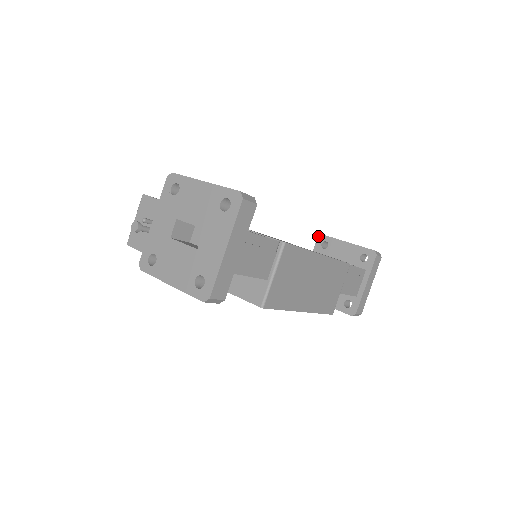
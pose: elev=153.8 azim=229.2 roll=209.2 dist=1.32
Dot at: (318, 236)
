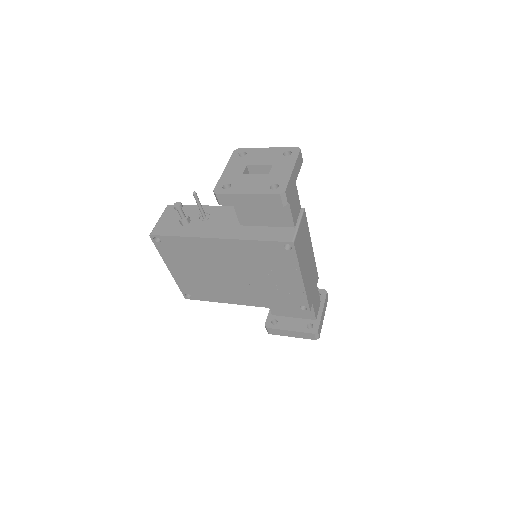
Dot at: occluded
